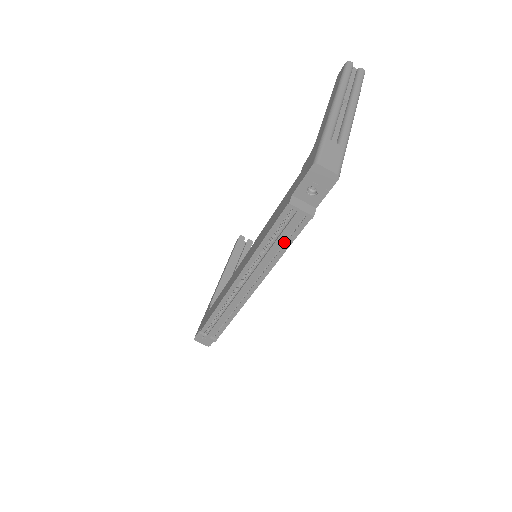
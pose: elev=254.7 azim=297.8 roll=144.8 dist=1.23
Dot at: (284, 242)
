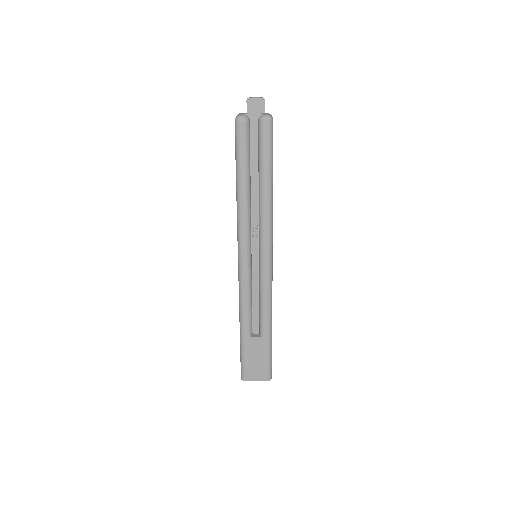
Dot at: occluded
